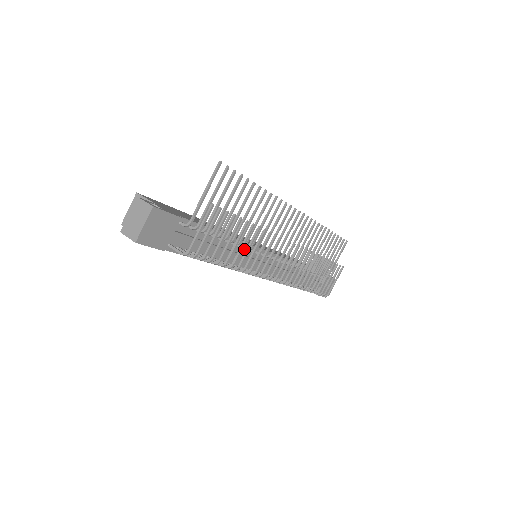
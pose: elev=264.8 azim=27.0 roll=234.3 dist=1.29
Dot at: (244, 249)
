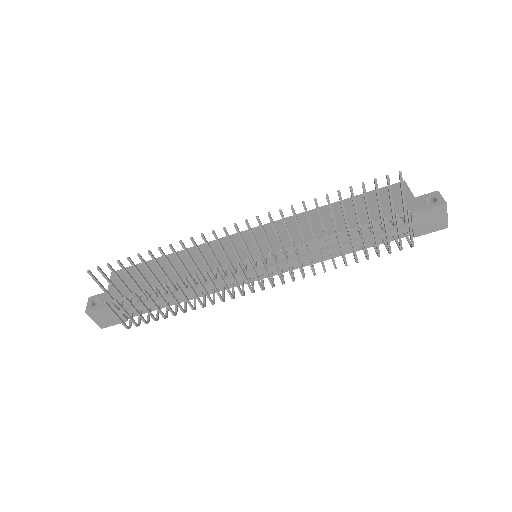
Dot at: (211, 276)
